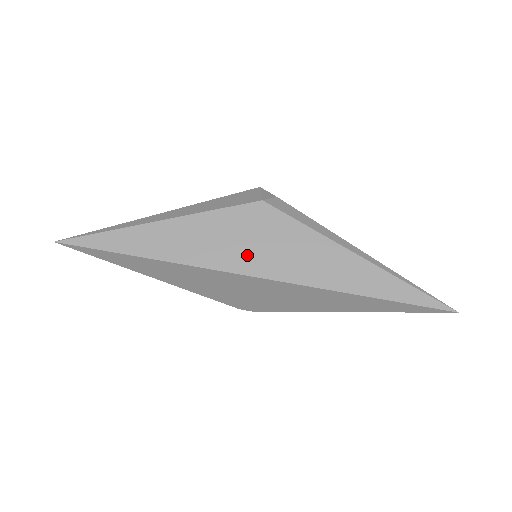
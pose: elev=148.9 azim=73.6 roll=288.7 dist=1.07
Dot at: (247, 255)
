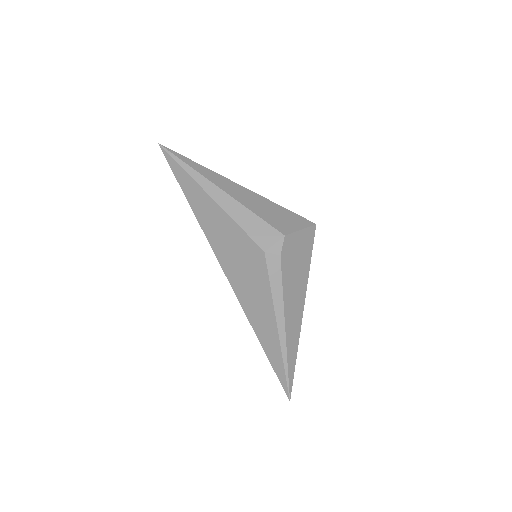
Dot at: (232, 264)
